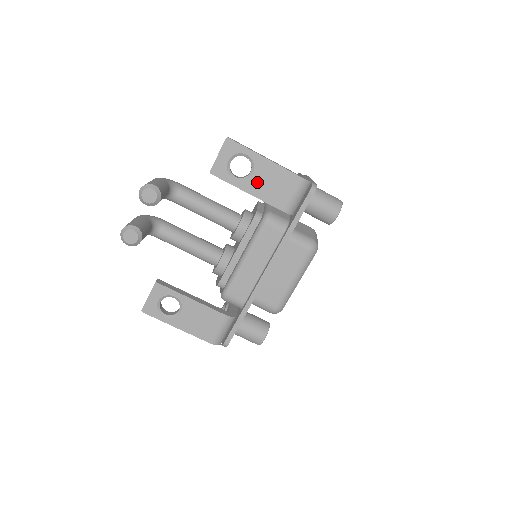
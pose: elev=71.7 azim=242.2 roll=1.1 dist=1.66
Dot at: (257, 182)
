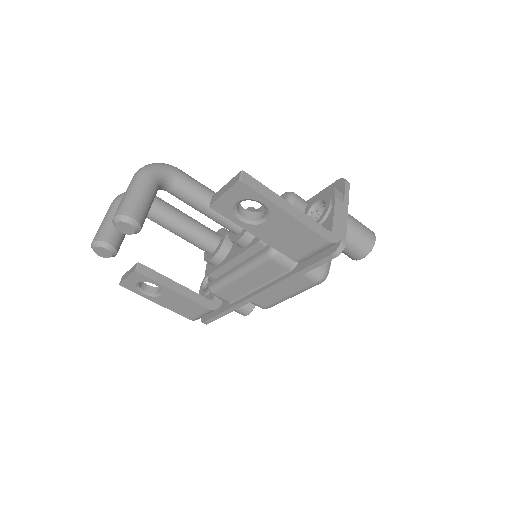
Dot at: (269, 230)
